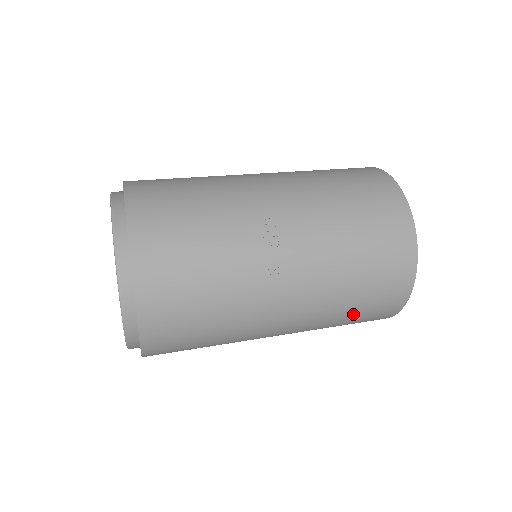
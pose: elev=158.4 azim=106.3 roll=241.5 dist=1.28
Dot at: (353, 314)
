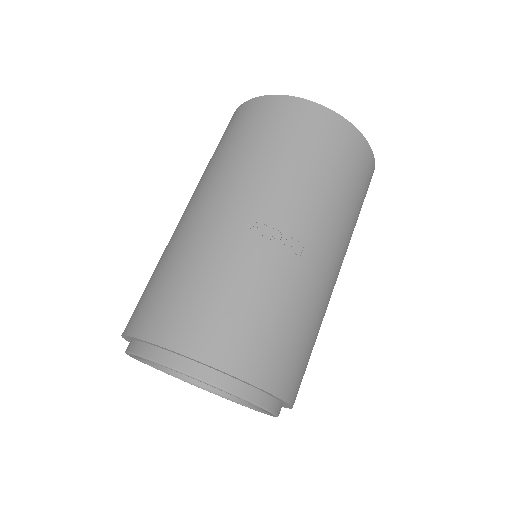
Dot at: (359, 207)
